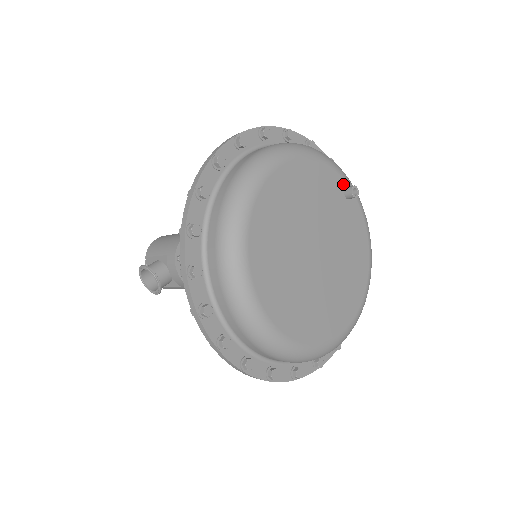
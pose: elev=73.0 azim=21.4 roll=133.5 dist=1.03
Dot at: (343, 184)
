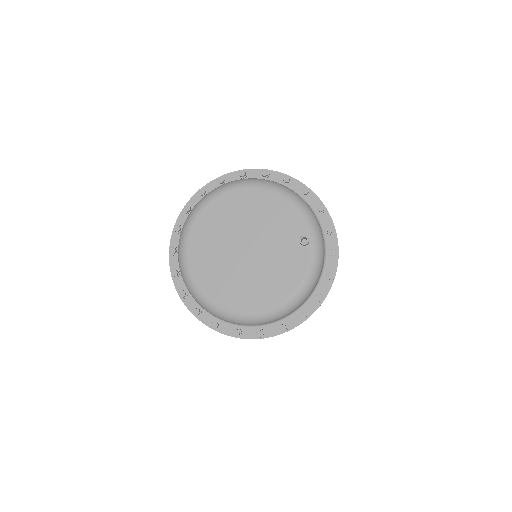
Dot at: (305, 233)
